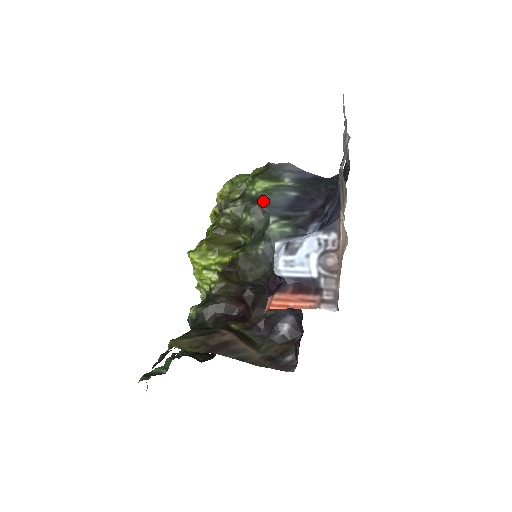
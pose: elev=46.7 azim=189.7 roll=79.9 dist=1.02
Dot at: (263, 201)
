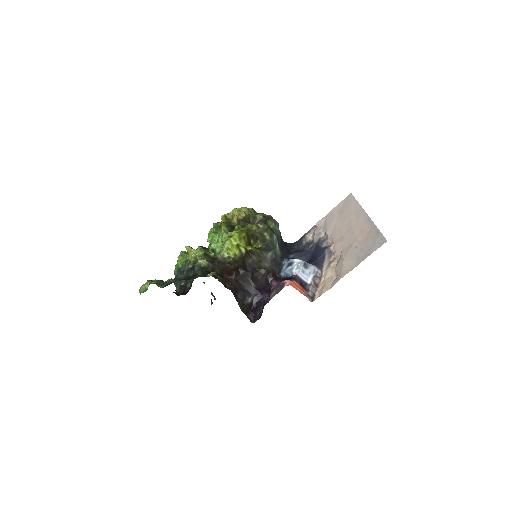
Dot at: (276, 234)
